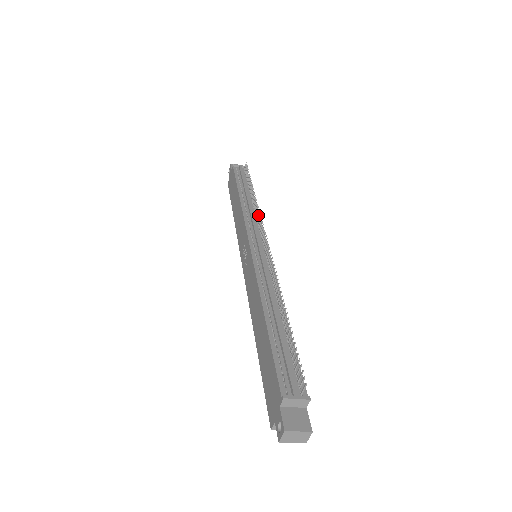
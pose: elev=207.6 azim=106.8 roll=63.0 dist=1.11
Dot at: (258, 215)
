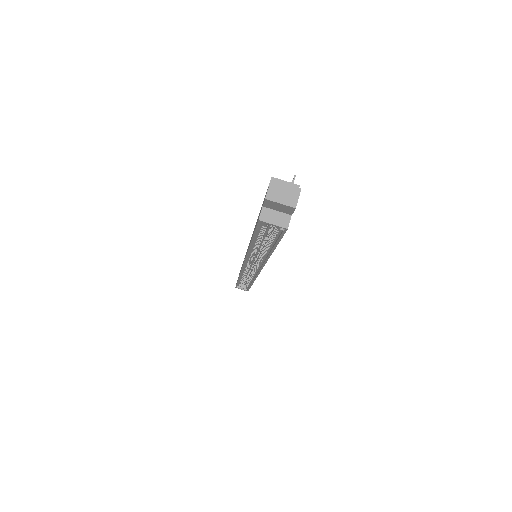
Dot at: occluded
